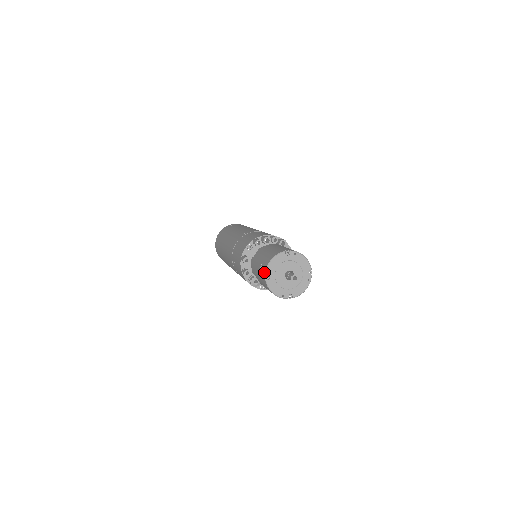
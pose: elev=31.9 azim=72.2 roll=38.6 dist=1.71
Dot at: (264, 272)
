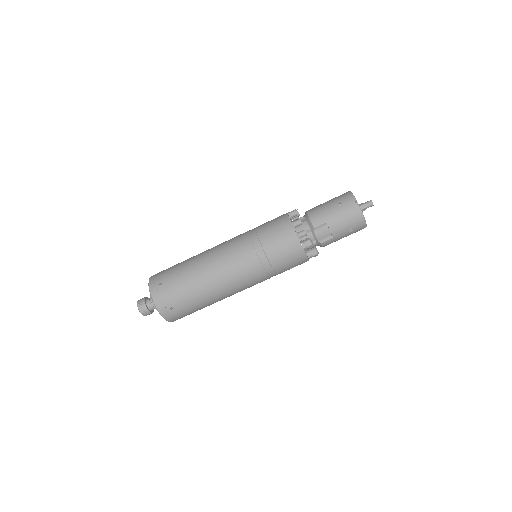
Dot at: (353, 200)
